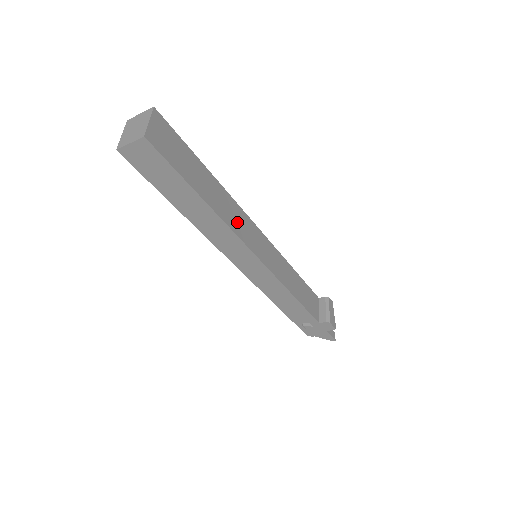
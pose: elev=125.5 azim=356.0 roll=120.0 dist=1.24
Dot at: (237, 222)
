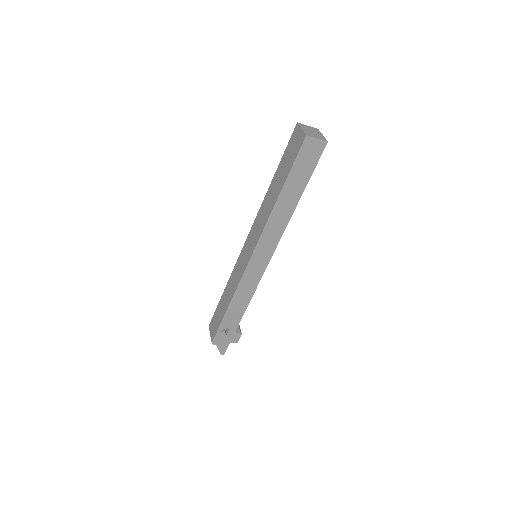
Dot at: occluded
